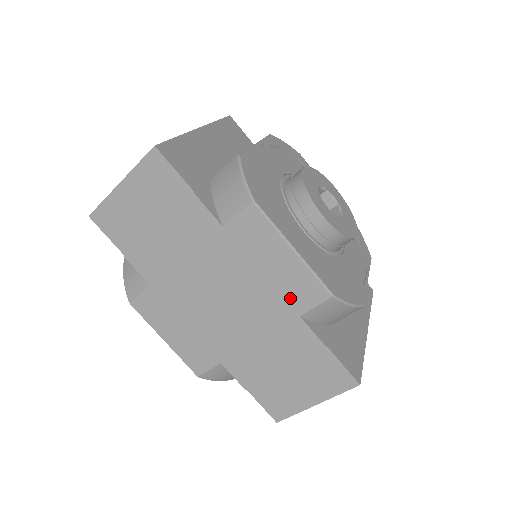
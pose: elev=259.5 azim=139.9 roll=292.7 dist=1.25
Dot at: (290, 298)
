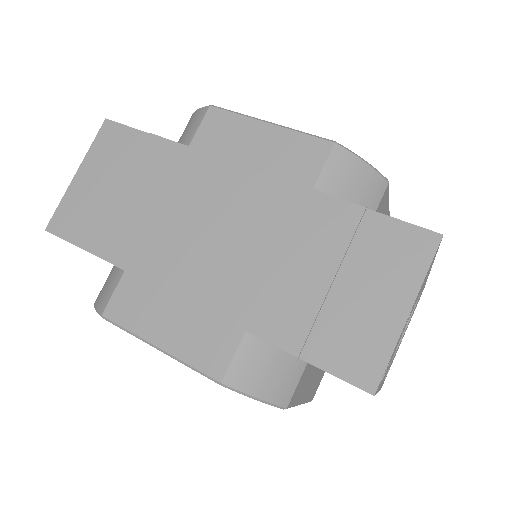
Dot at: (291, 175)
